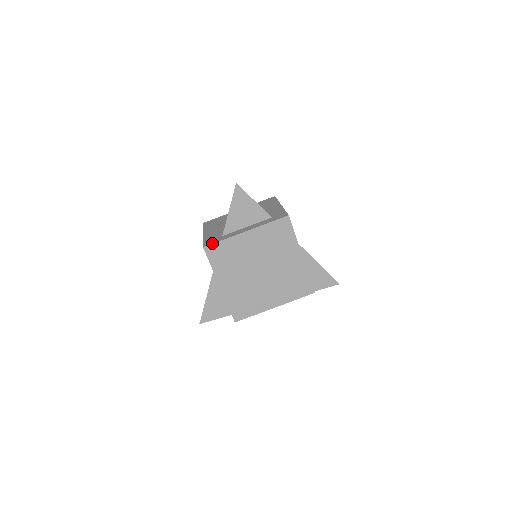
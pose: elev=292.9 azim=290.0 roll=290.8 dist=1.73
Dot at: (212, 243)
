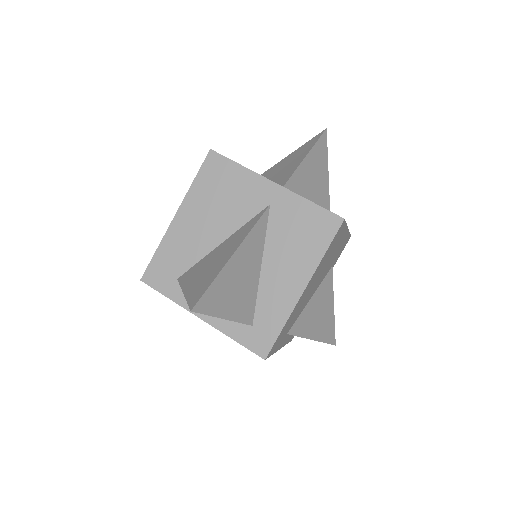
Dot at: (153, 287)
